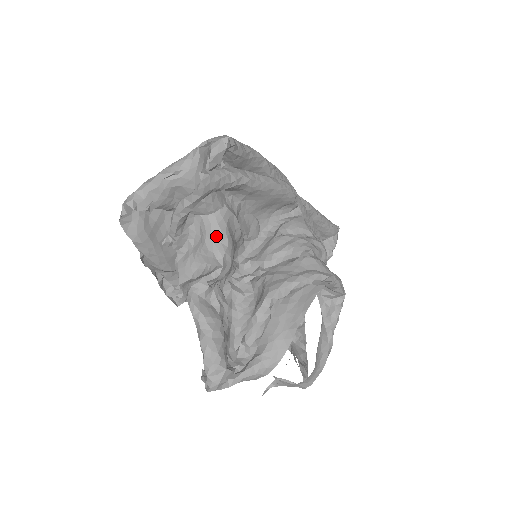
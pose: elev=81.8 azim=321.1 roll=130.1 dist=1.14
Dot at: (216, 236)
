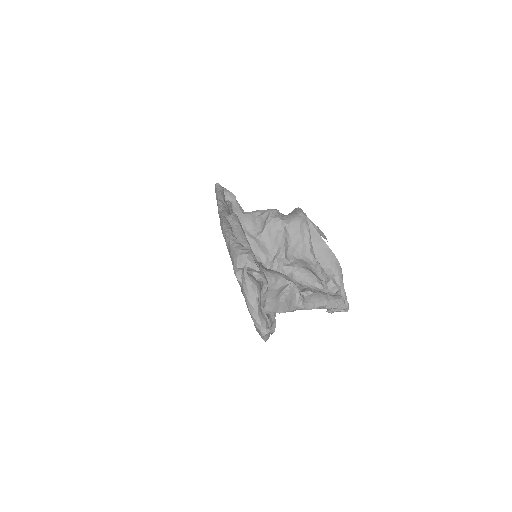
Dot at: (275, 281)
